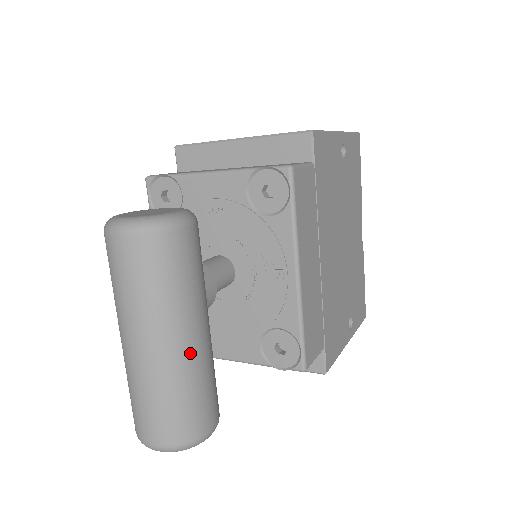
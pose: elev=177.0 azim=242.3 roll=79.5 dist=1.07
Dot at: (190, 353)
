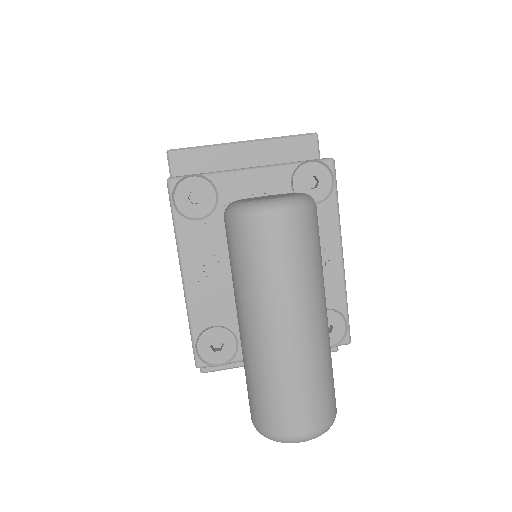
Dot at: (328, 328)
